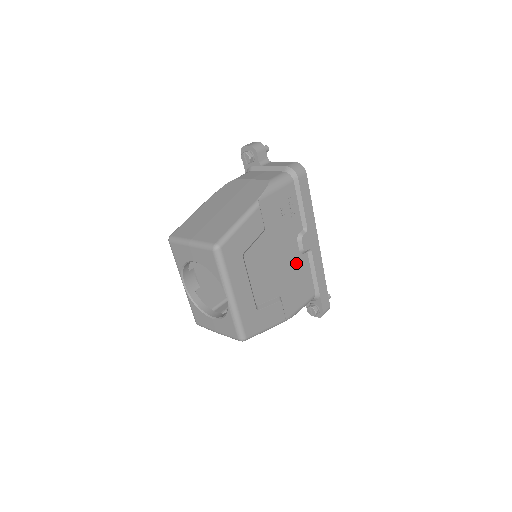
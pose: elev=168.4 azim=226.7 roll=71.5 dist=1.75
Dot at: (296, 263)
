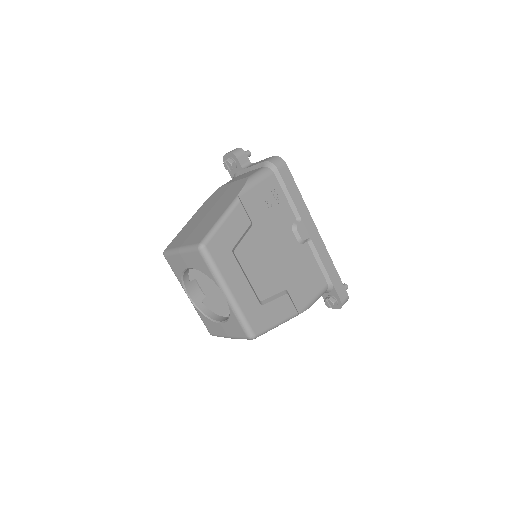
Dot at: (297, 254)
